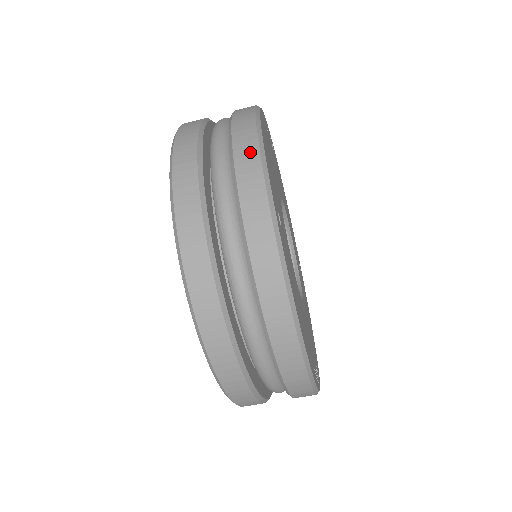
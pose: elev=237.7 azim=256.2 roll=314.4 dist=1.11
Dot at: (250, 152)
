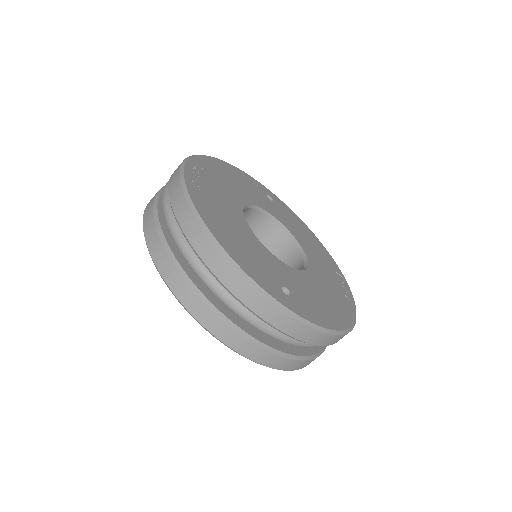
Dot at: (244, 287)
